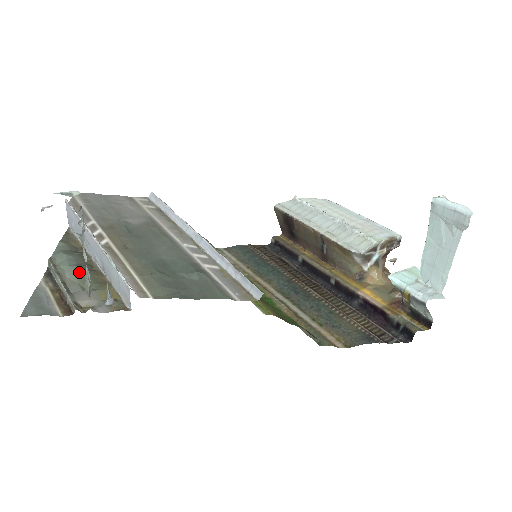
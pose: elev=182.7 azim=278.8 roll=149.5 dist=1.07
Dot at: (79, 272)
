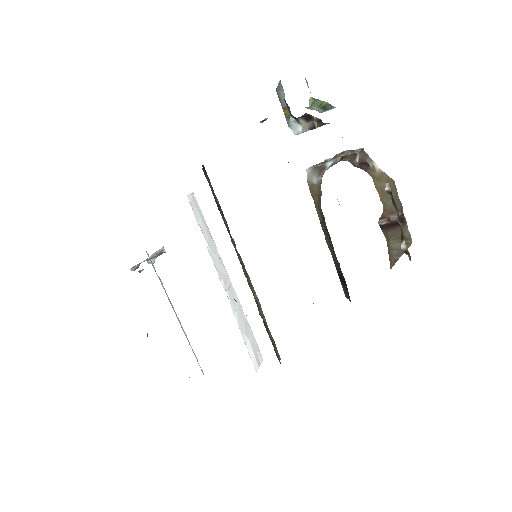
Dot at: occluded
